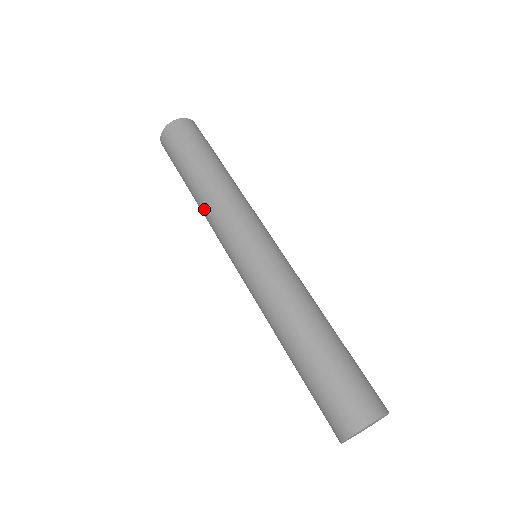
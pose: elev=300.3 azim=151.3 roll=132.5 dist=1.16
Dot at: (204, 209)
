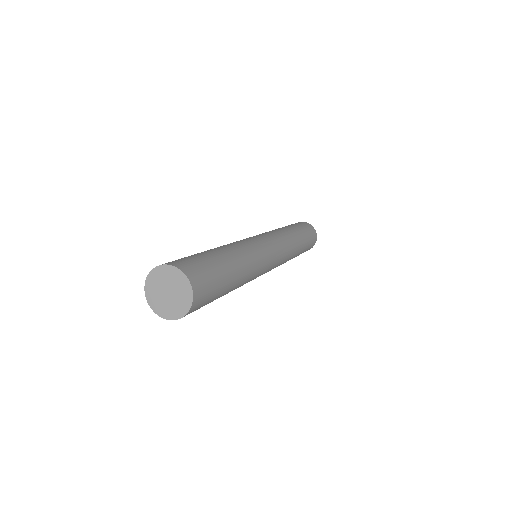
Dot at: occluded
